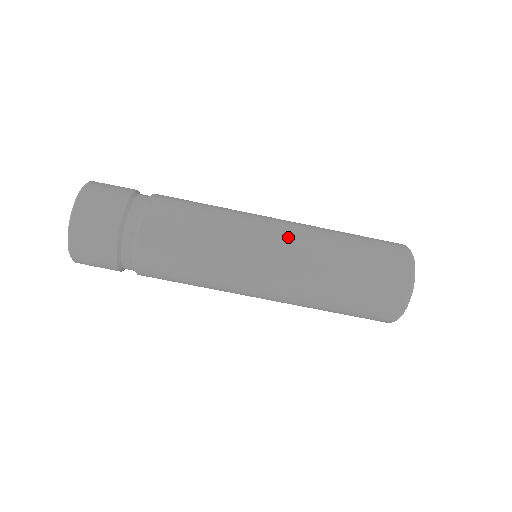
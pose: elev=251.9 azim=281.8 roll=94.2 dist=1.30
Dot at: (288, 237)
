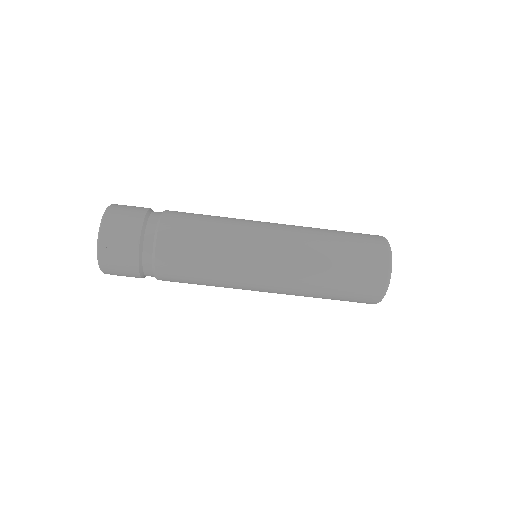
Dot at: (281, 225)
